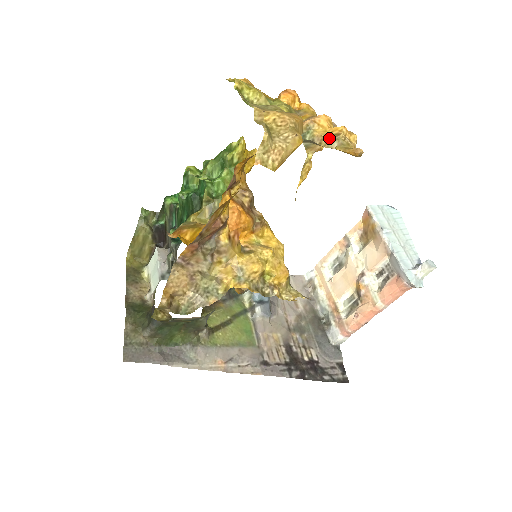
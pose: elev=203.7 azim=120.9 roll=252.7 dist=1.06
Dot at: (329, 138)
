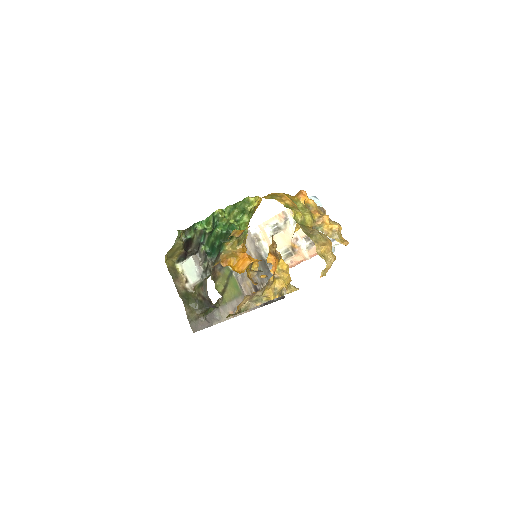
Dot at: (331, 233)
